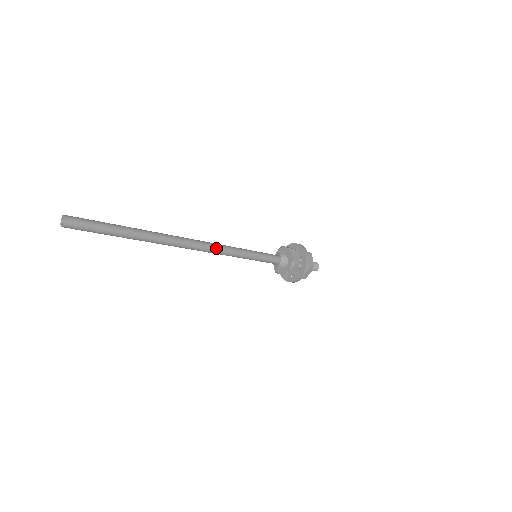
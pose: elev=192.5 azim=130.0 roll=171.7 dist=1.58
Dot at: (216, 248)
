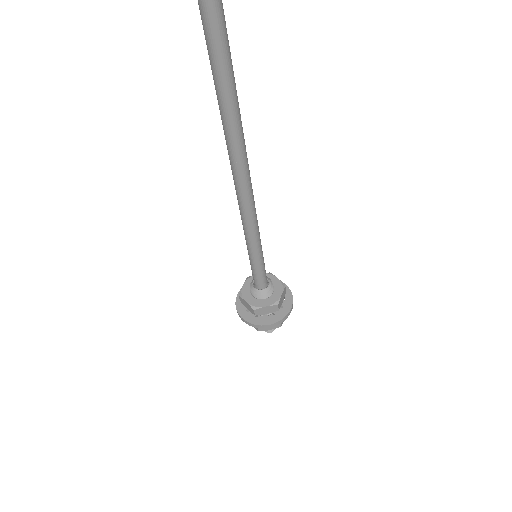
Dot at: (252, 193)
